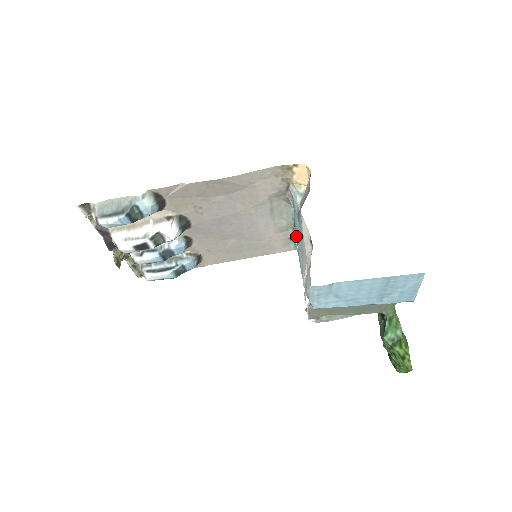
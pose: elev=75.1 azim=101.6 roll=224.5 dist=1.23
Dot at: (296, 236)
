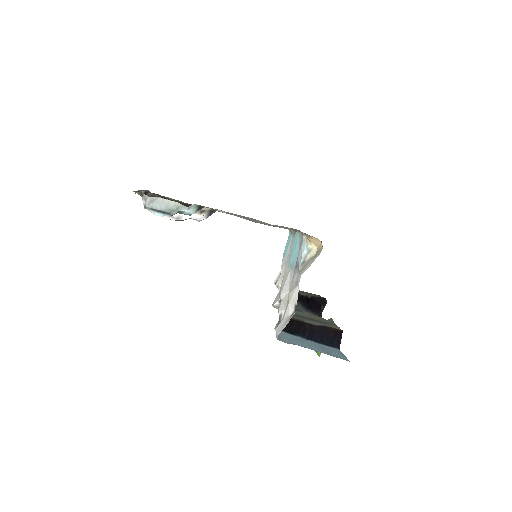
Dot at: (293, 233)
